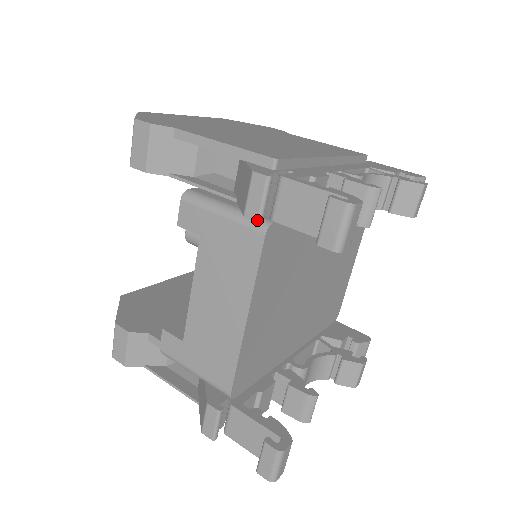
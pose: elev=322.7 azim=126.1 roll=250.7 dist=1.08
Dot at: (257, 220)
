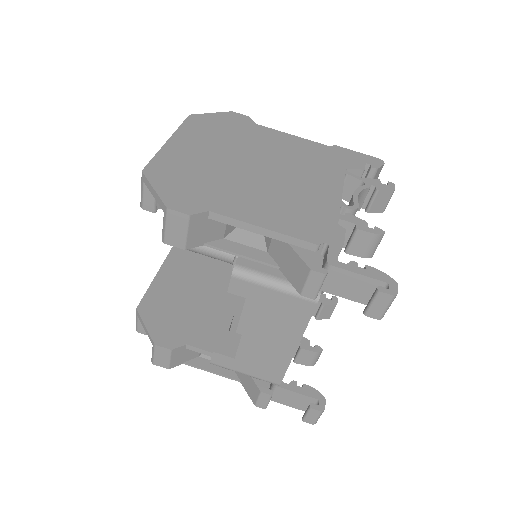
Dot at: (313, 299)
